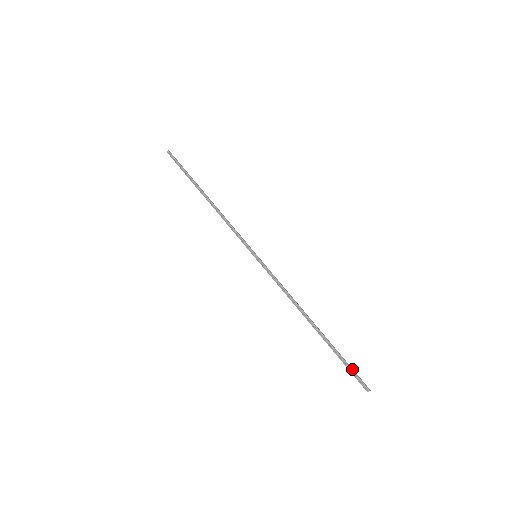
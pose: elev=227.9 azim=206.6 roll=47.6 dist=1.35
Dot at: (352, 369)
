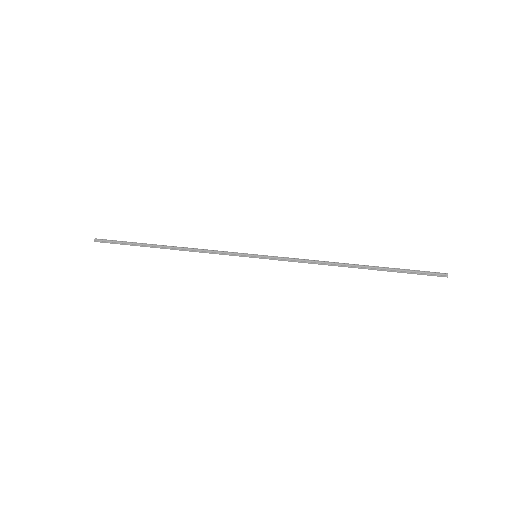
Dot at: (419, 271)
